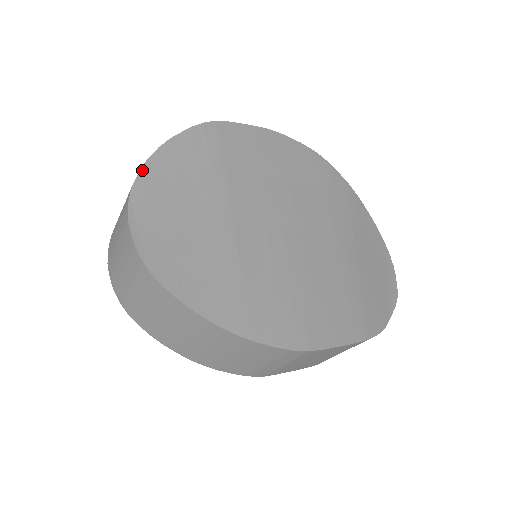
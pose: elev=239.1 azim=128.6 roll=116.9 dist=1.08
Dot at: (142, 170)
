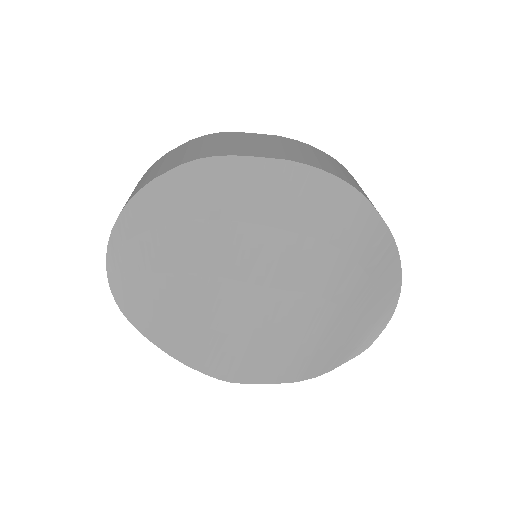
Dot at: (122, 213)
